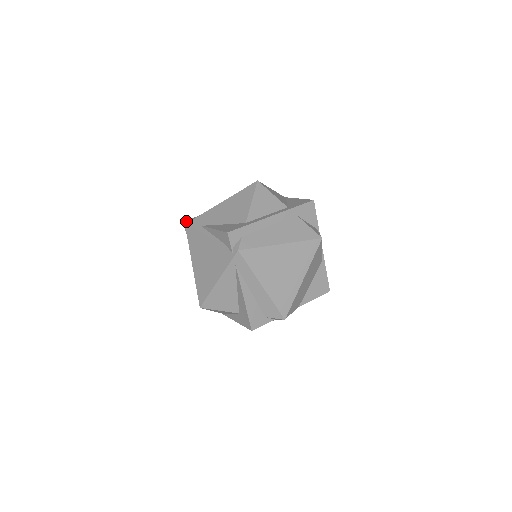
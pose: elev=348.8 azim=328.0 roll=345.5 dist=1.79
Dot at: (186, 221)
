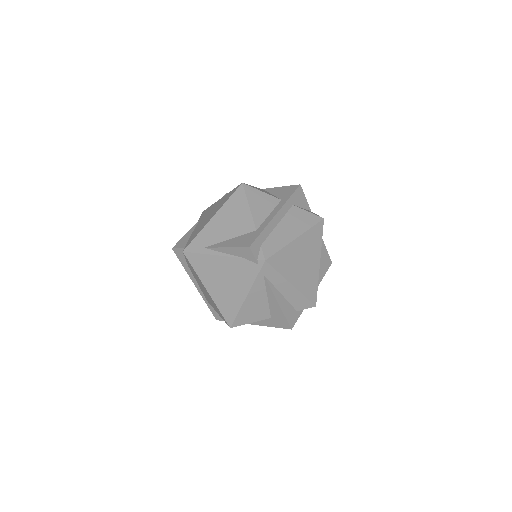
Dot at: (176, 247)
